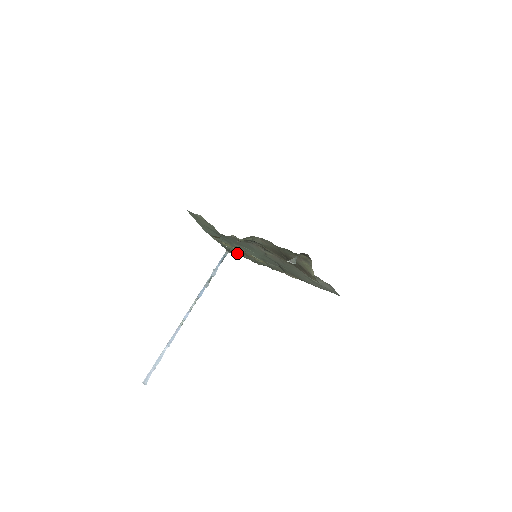
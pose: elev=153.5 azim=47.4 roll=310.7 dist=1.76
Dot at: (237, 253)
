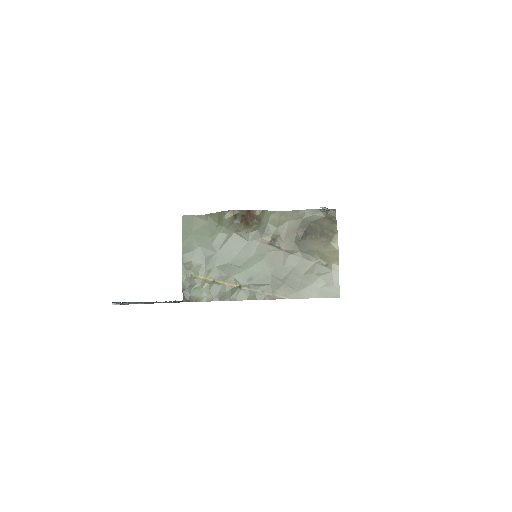
Dot at: (202, 296)
